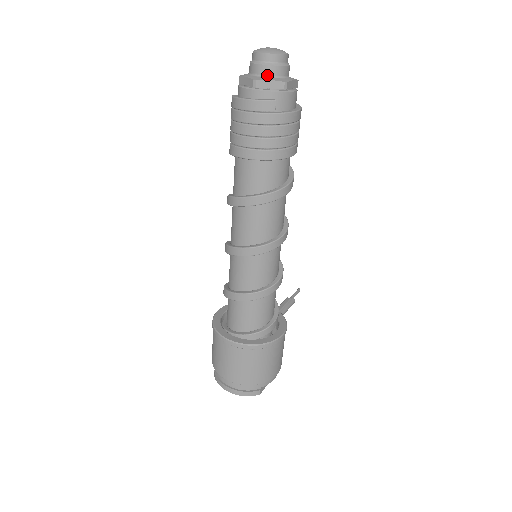
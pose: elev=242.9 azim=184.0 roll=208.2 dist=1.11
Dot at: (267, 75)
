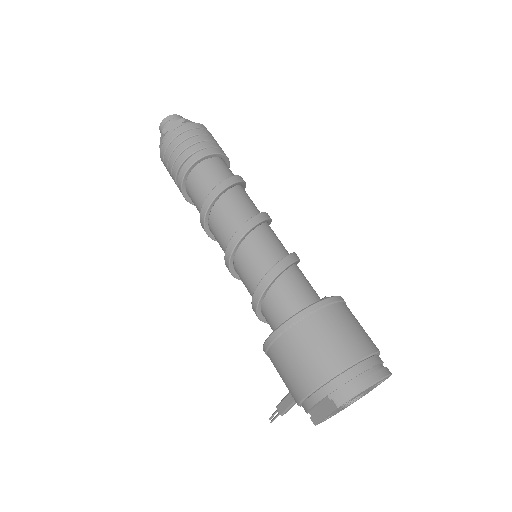
Dot at: occluded
